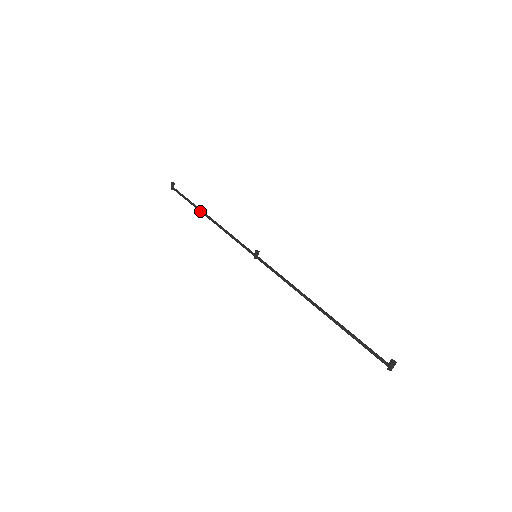
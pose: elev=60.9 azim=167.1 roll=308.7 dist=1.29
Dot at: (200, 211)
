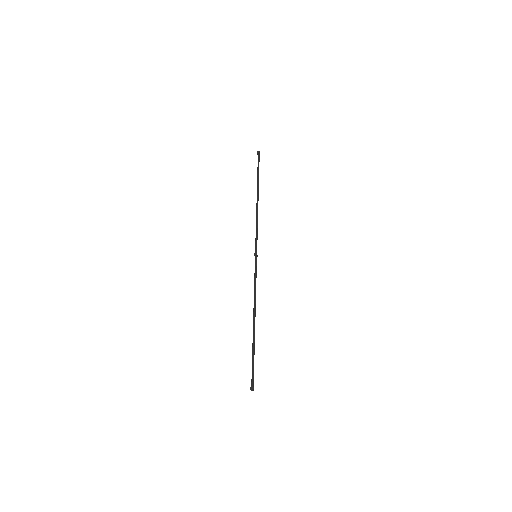
Dot at: (257, 191)
